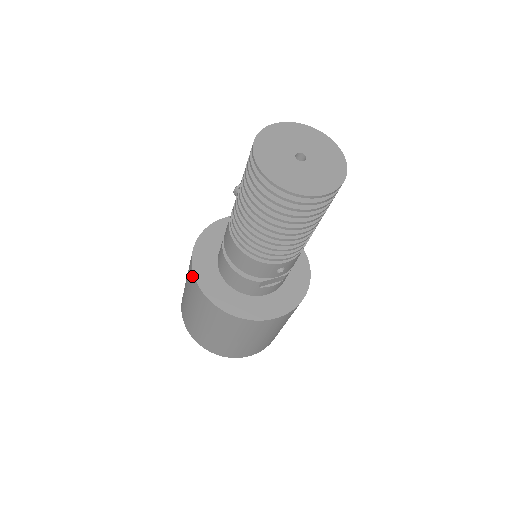
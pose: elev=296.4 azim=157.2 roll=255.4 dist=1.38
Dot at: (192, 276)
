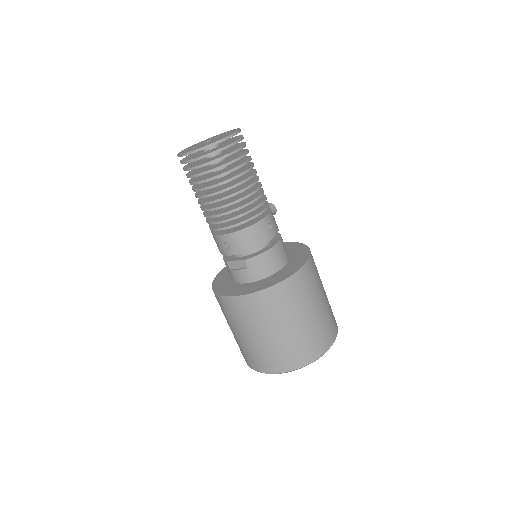
Dot at: occluded
